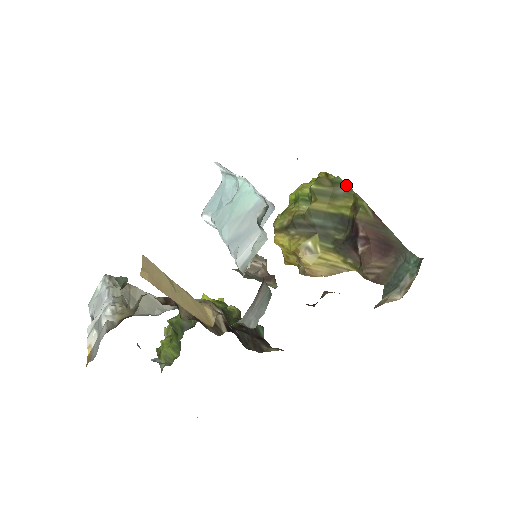
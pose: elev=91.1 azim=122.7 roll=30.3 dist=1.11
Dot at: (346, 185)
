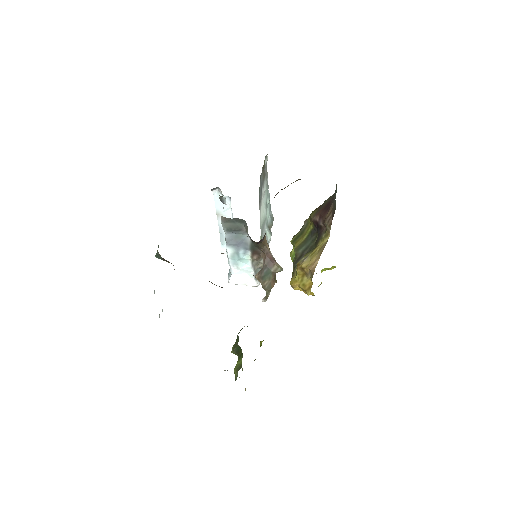
Dot at: (304, 222)
